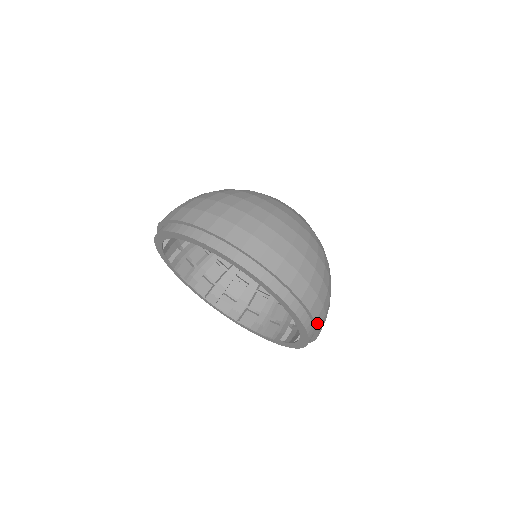
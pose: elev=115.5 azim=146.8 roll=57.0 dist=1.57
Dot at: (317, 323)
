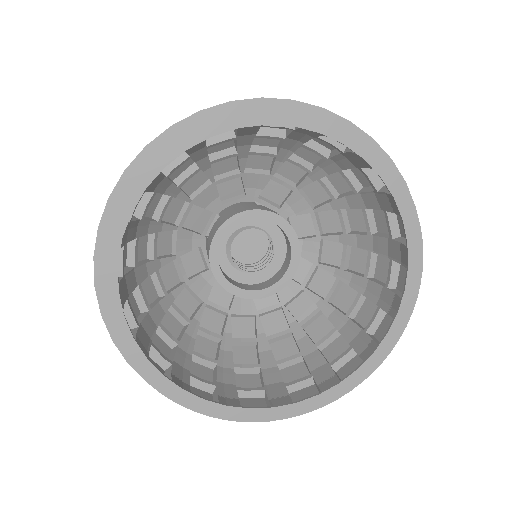
Dot at: (378, 147)
